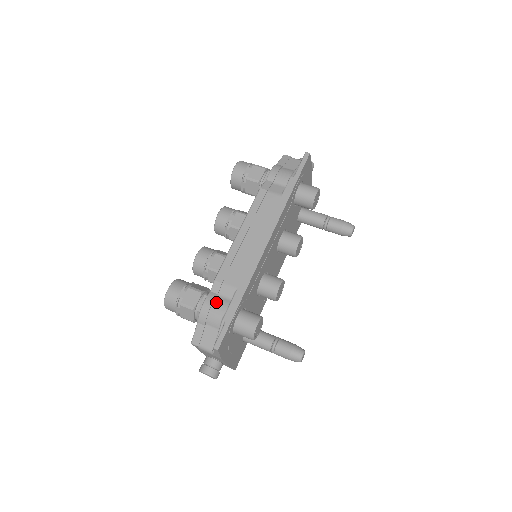
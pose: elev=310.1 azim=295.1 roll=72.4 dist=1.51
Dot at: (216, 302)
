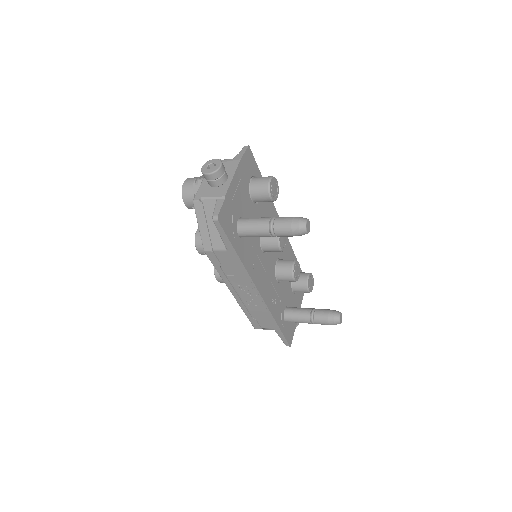
Dot at: occluded
